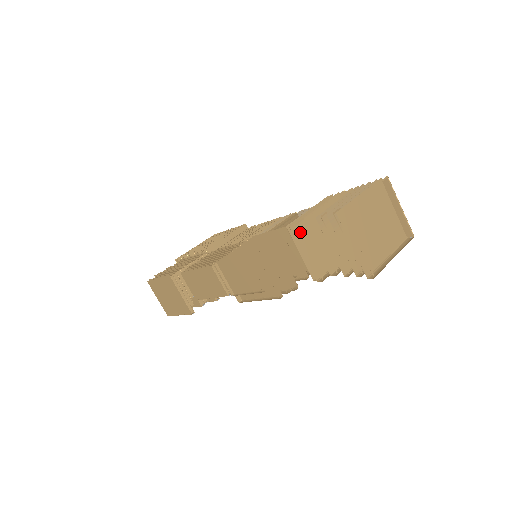
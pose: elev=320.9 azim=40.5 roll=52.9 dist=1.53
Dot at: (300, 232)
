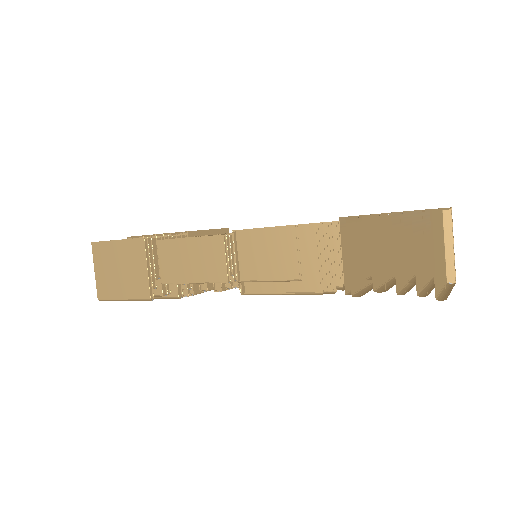
Dot at: (350, 231)
